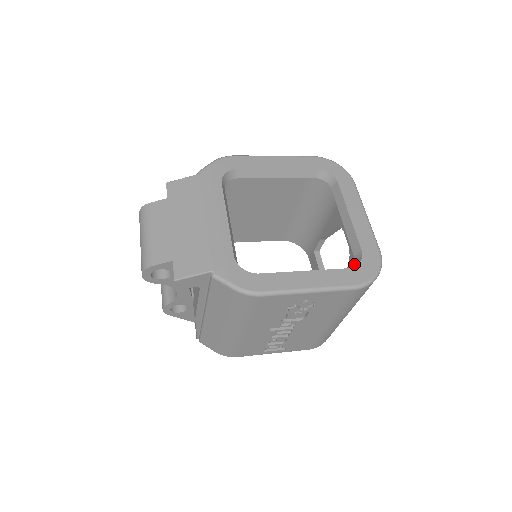
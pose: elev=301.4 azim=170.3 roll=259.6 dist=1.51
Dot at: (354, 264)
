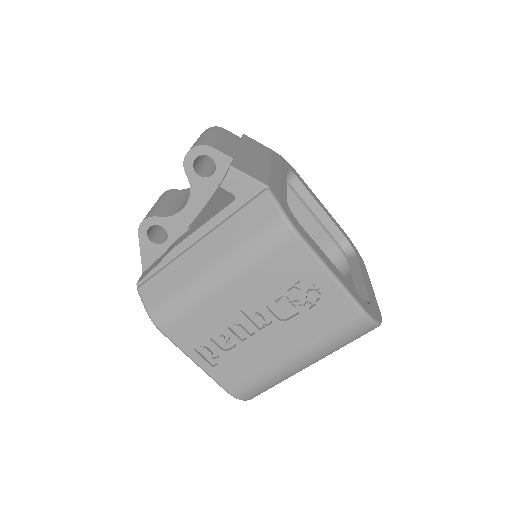
Dot at: occluded
